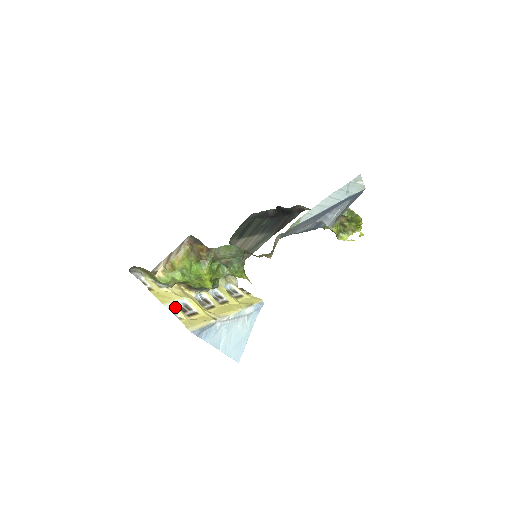
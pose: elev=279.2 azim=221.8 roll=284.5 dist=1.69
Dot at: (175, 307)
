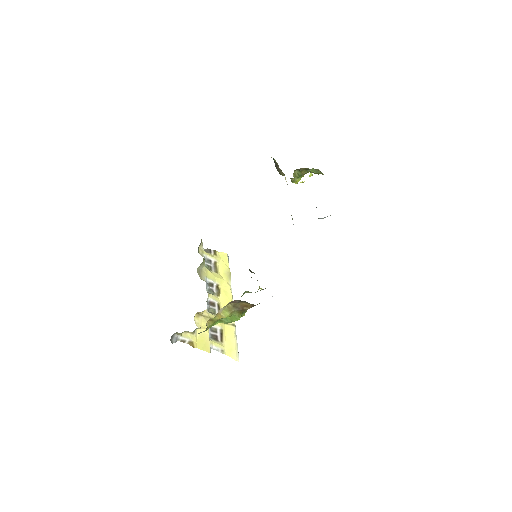
Dot at: (214, 344)
